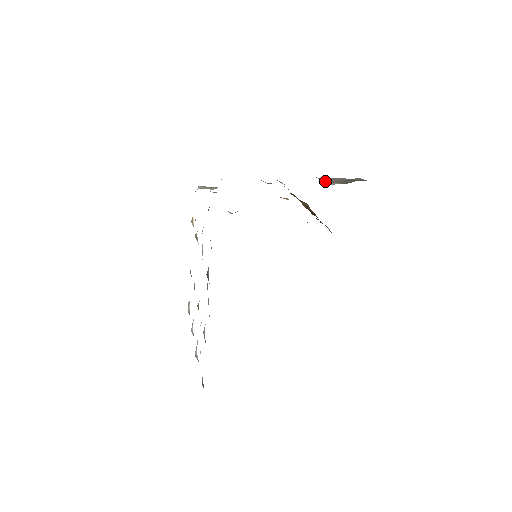
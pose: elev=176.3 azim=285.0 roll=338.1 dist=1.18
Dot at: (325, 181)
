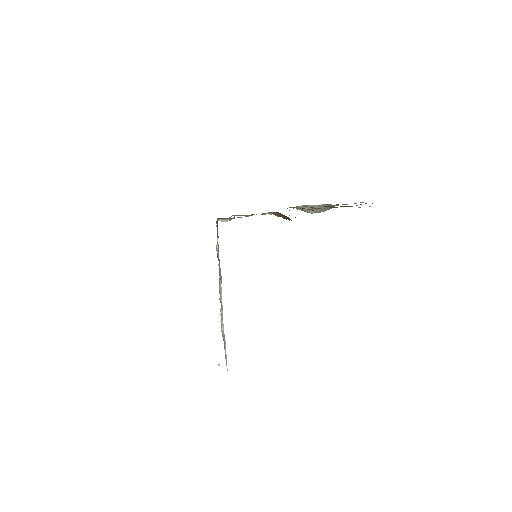
Dot at: (305, 211)
